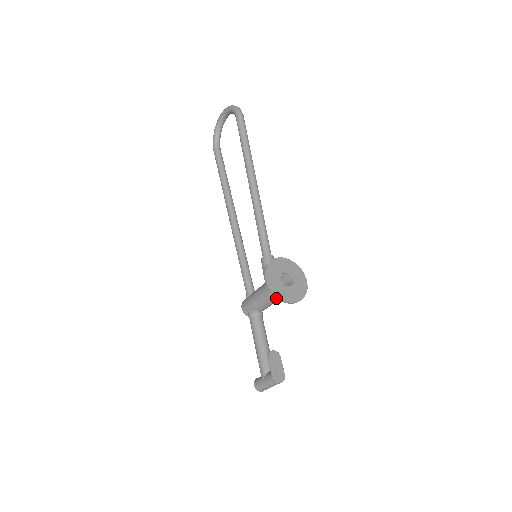
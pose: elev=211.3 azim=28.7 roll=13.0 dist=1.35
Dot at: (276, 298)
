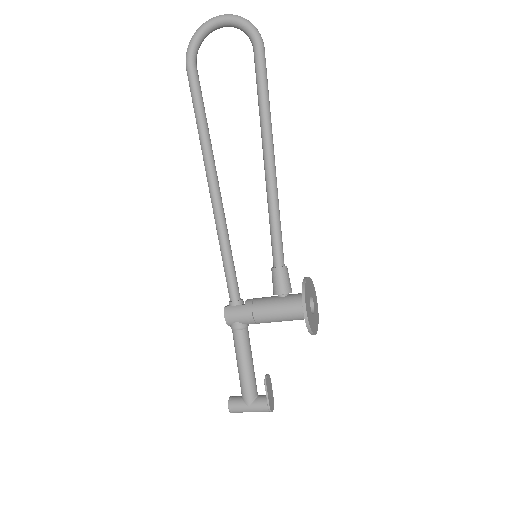
Dot at: (288, 320)
